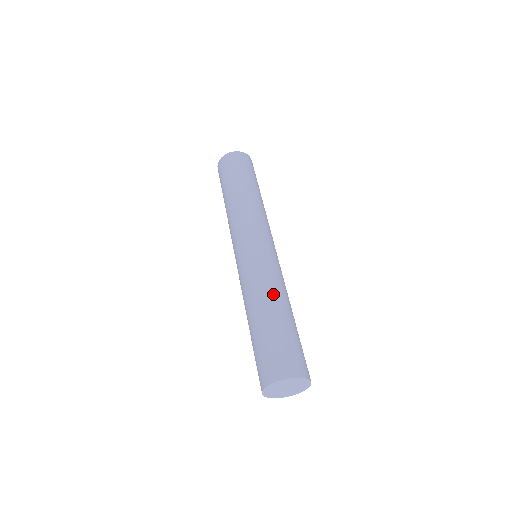
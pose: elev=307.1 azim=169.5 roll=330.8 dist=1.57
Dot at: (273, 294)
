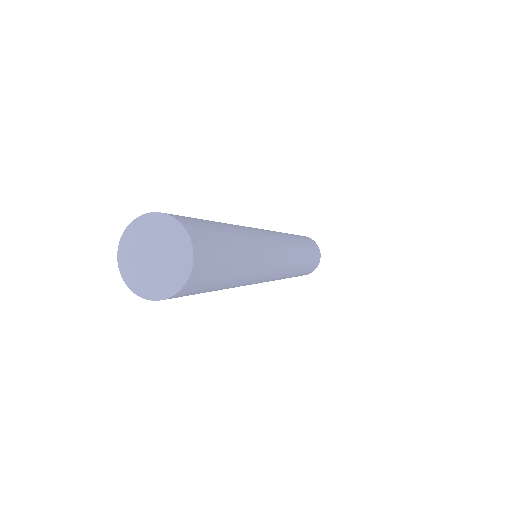
Dot at: occluded
